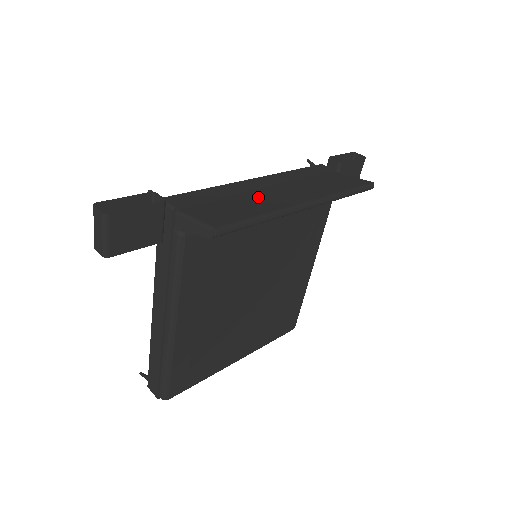
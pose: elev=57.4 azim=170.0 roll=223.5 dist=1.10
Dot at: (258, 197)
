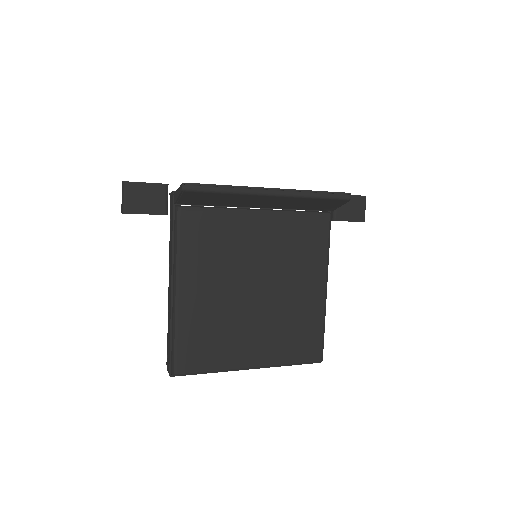
Dot at: occluded
